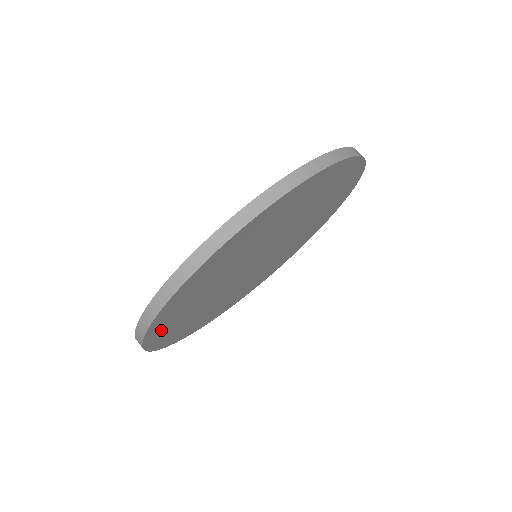
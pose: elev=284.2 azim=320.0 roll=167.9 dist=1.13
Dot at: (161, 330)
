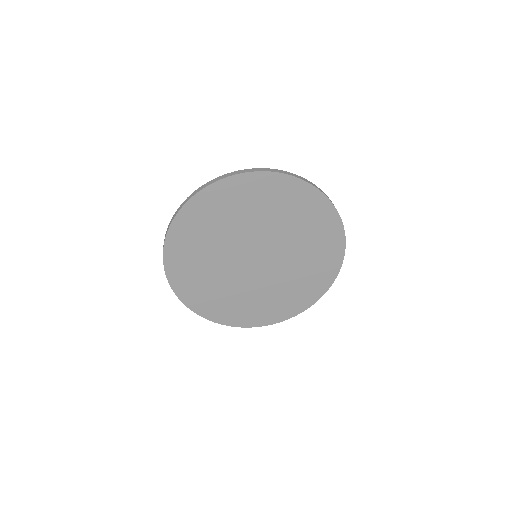
Dot at: (201, 303)
